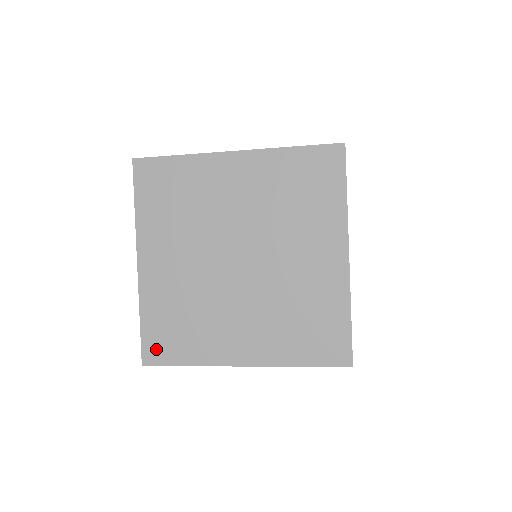
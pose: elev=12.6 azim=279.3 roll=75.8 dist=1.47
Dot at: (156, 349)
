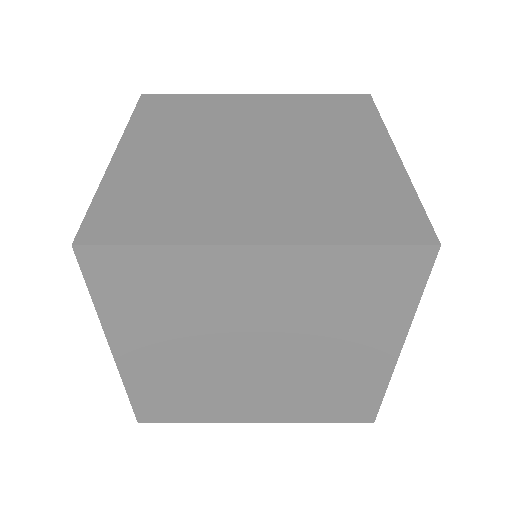
Dot at: (153, 413)
